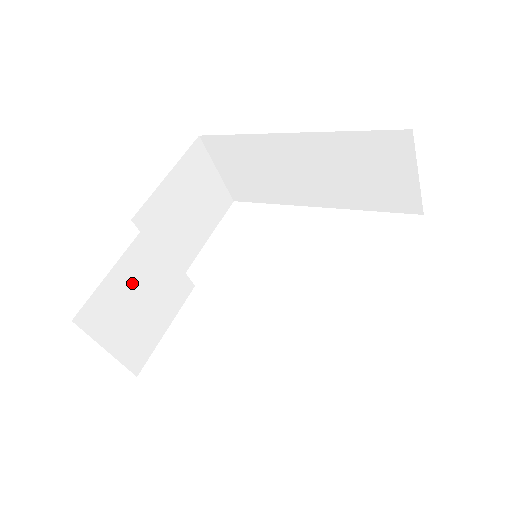
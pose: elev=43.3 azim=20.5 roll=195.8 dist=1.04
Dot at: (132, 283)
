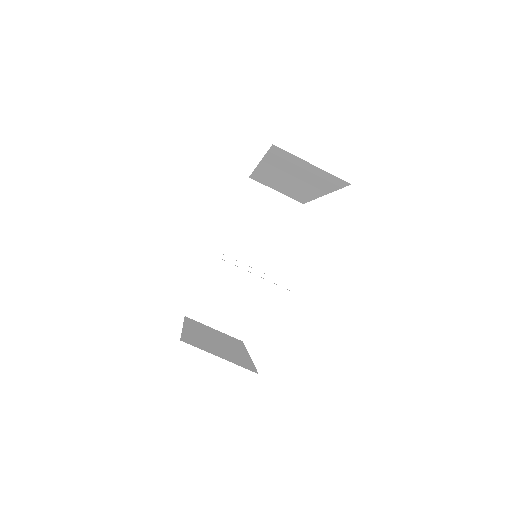
Dot at: (217, 288)
